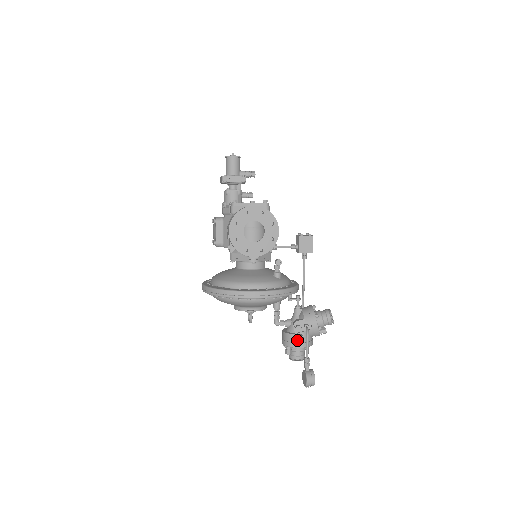
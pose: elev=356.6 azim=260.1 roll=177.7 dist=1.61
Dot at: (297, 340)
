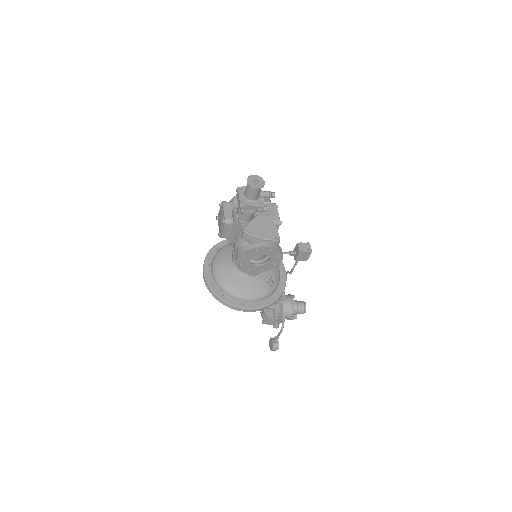
Dot at: (273, 322)
